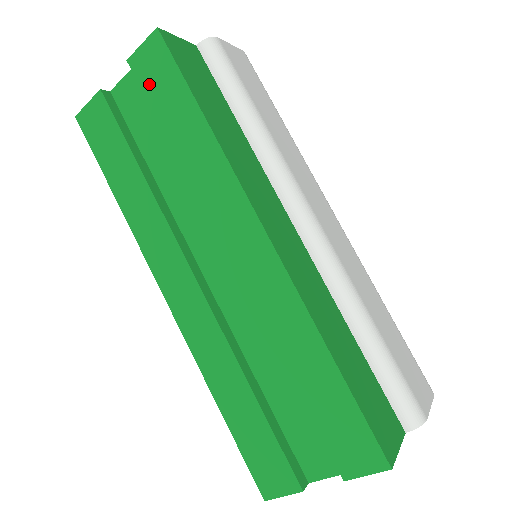
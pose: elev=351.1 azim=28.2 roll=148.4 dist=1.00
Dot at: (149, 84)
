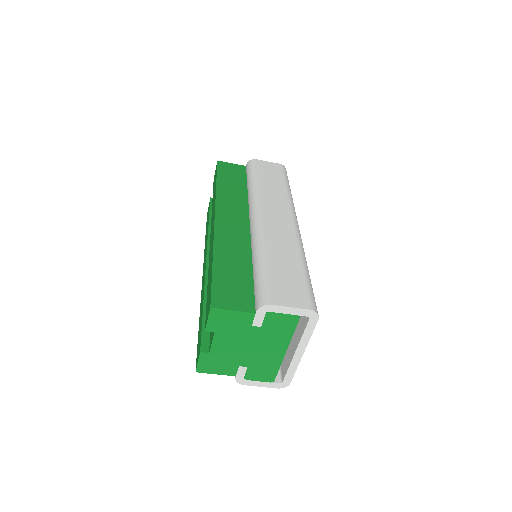
Dot at: occluded
